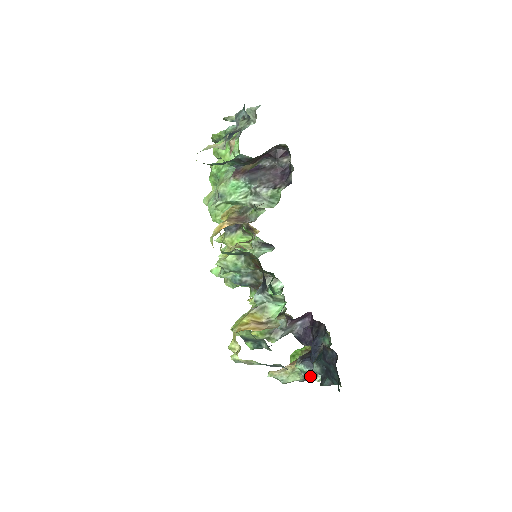
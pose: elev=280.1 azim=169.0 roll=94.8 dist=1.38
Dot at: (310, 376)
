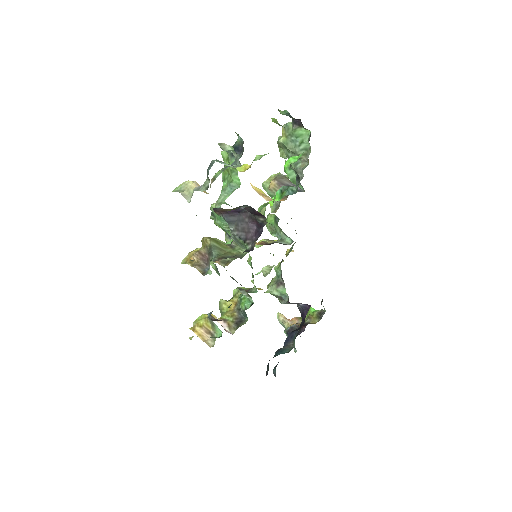
Dot at: occluded
